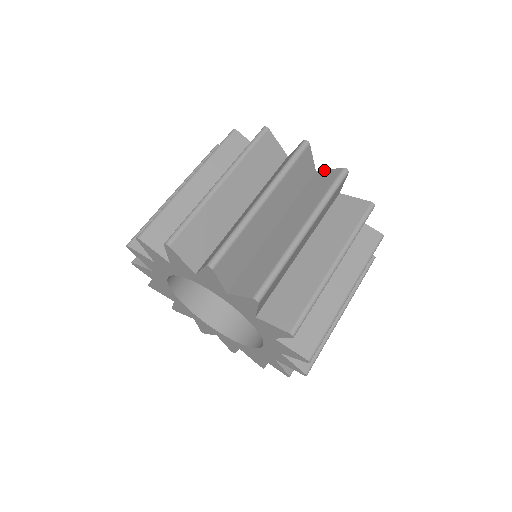
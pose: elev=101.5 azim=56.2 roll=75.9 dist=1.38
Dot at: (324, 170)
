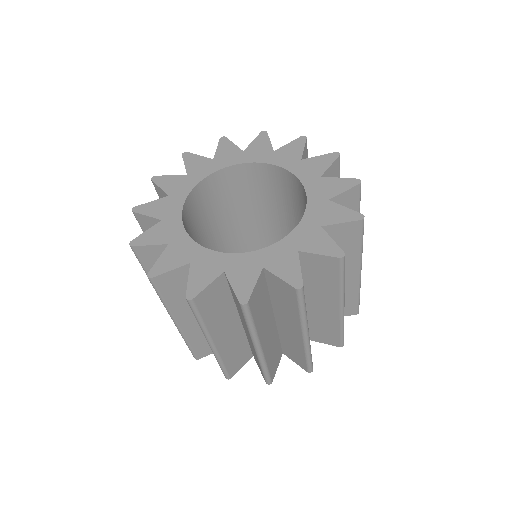
Dot at: occluded
